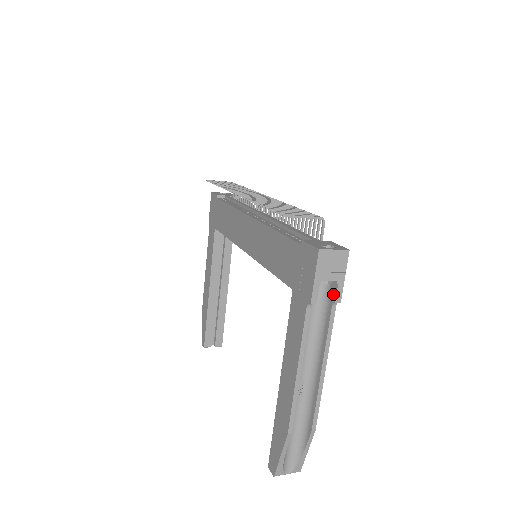
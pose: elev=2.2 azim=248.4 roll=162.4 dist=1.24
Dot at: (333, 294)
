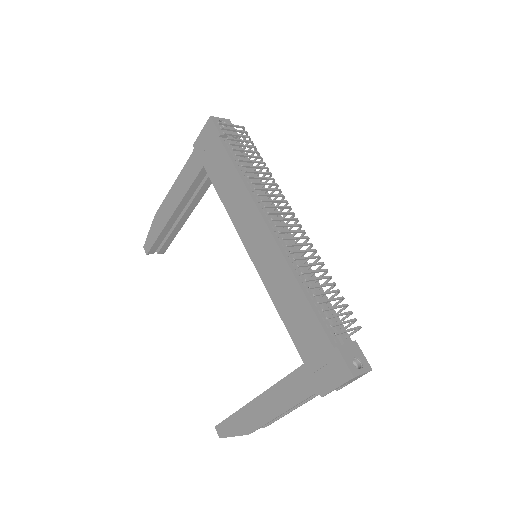
Dot at: occluded
